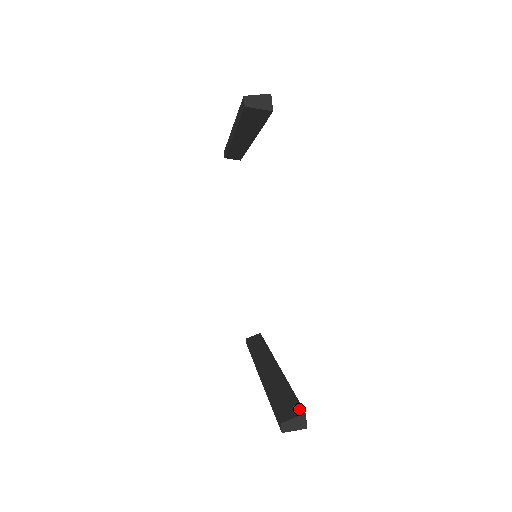
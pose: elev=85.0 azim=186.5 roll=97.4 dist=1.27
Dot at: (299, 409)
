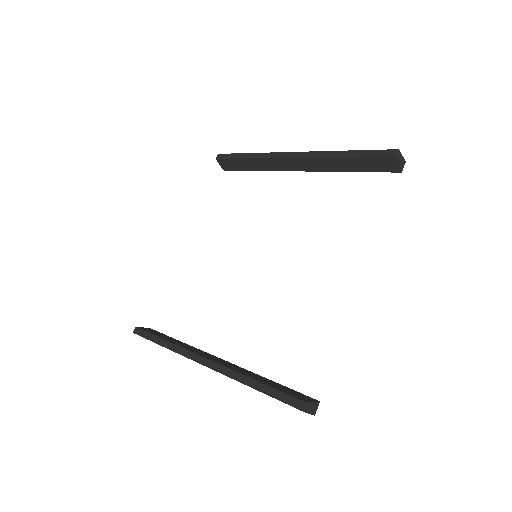
Dot at: (309, 397)
